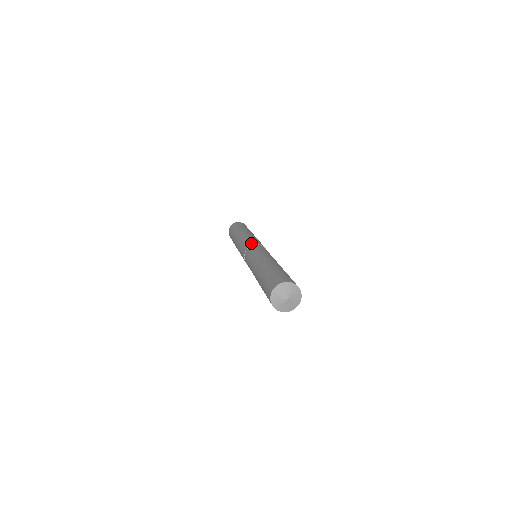
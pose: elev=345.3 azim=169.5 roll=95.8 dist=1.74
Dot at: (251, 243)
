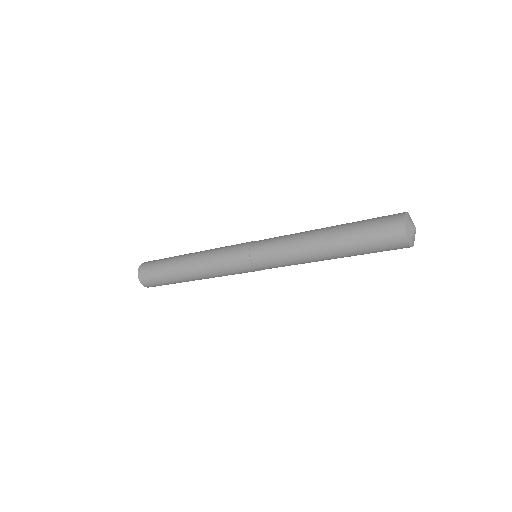
Dot at: occluded
